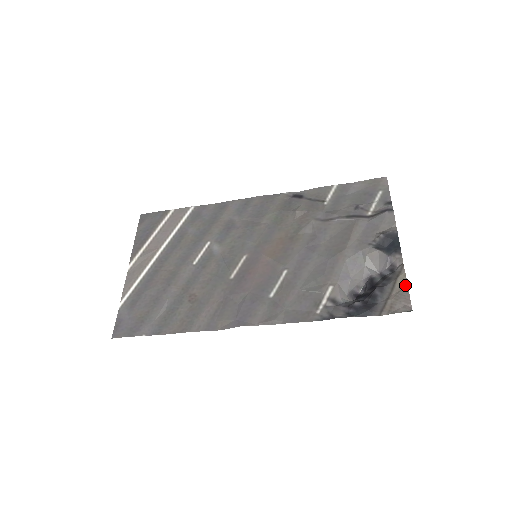
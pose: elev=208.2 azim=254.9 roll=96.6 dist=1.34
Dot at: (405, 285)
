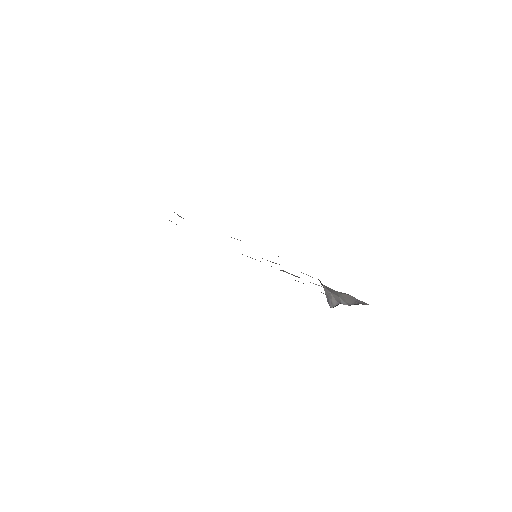
Dot at: occluded
